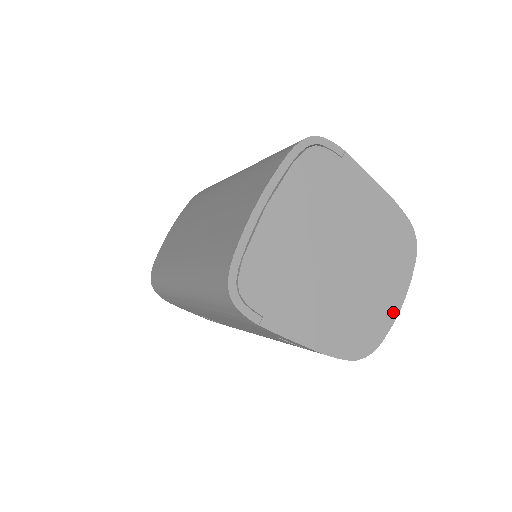
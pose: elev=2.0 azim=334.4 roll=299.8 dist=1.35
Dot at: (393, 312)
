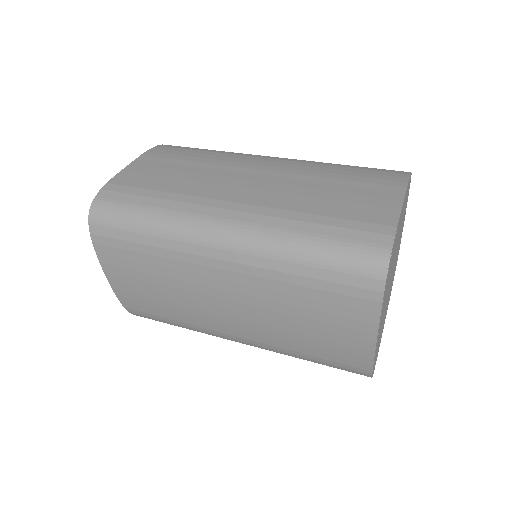
Dot at: occluded
